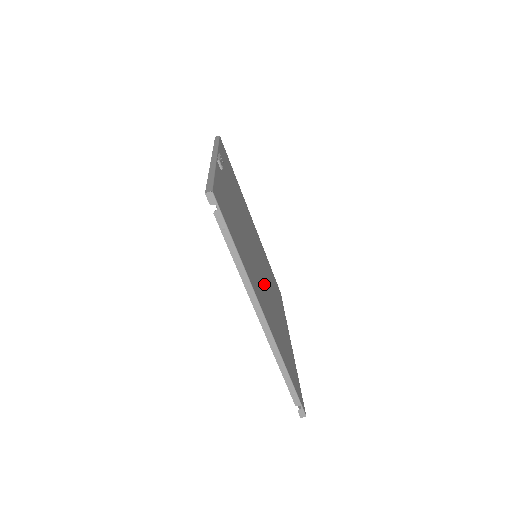
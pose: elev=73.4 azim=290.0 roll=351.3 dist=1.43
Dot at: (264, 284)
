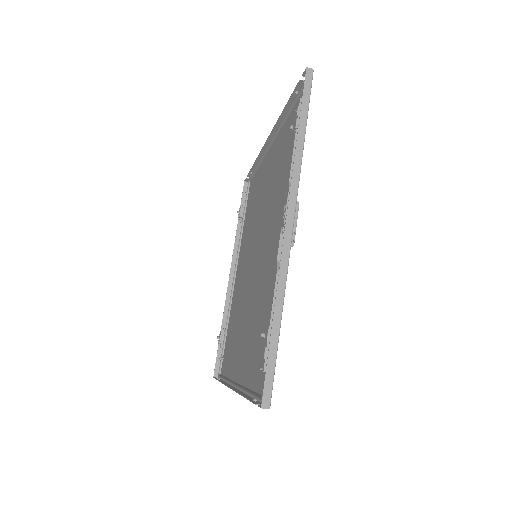
Dot at: (247, 293)
